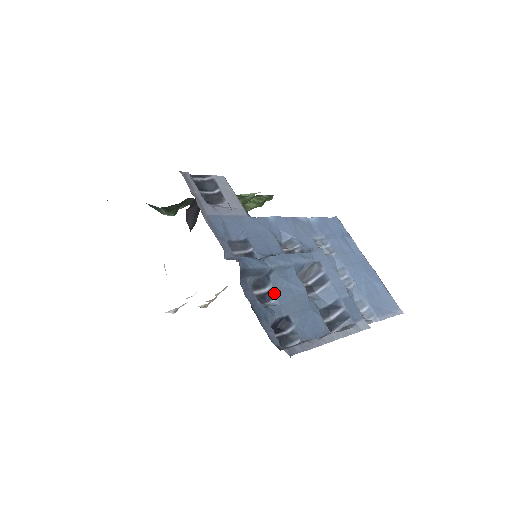
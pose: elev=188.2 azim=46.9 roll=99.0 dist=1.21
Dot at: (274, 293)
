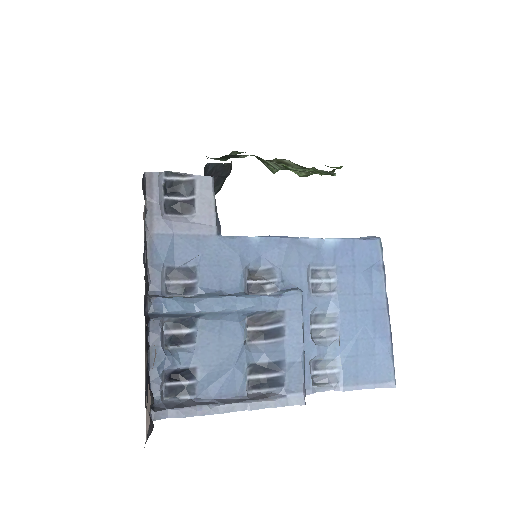
Dot at: (194, 338)
